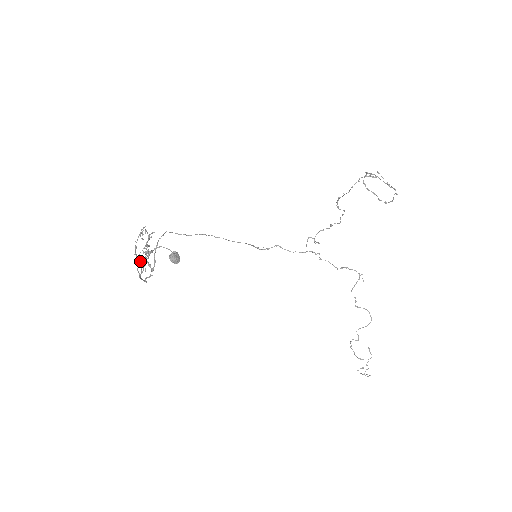
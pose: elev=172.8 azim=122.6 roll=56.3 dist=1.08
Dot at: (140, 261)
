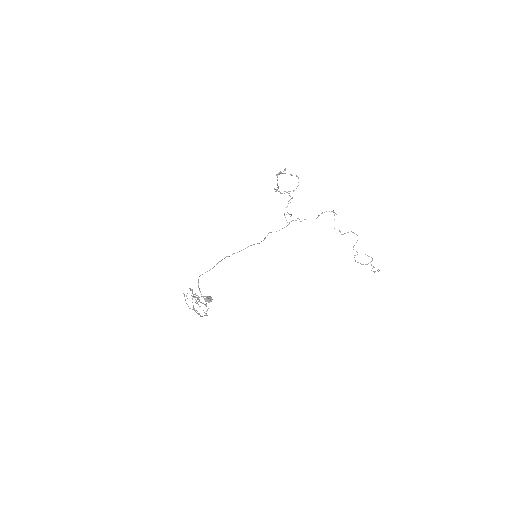
Dot at: occluded
